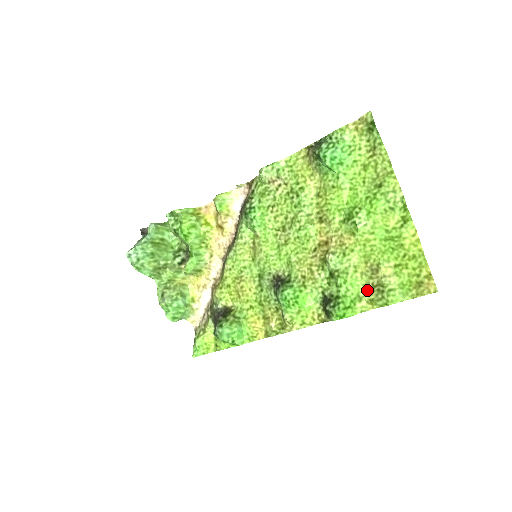
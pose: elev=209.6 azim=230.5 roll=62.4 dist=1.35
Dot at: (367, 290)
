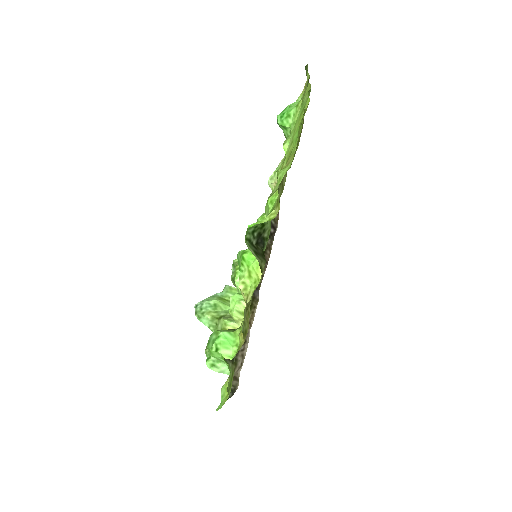
Dot at: occluded
